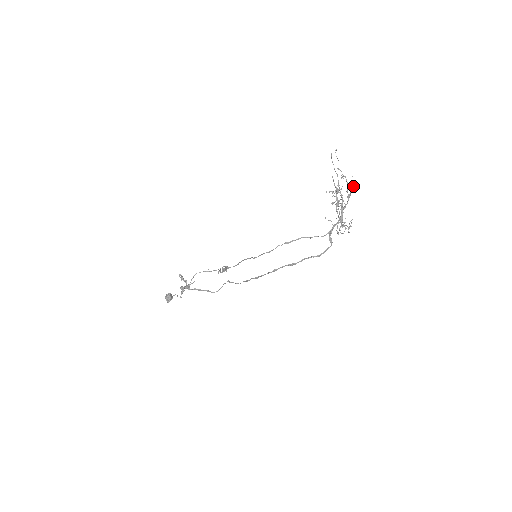
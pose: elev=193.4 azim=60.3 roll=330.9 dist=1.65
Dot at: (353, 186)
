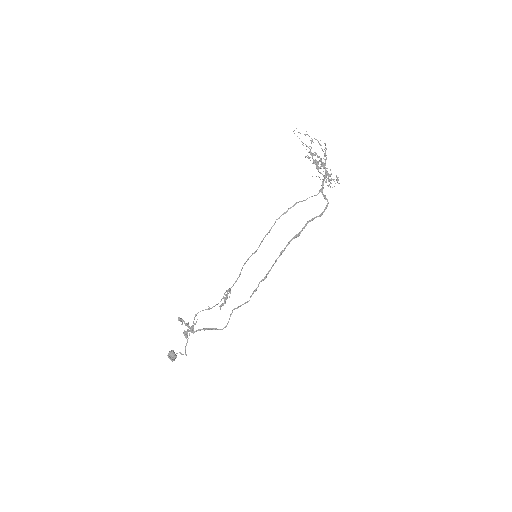
Dot at: occluded
